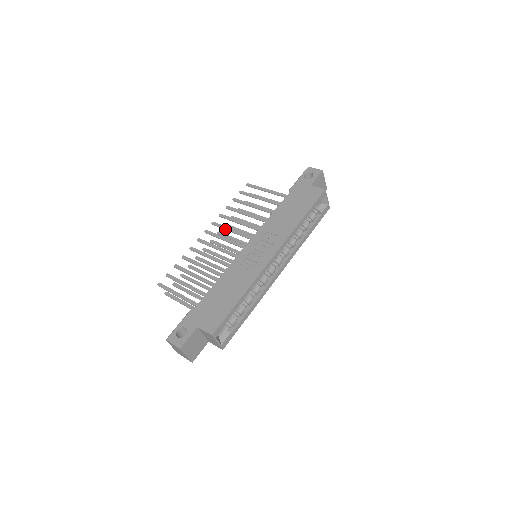
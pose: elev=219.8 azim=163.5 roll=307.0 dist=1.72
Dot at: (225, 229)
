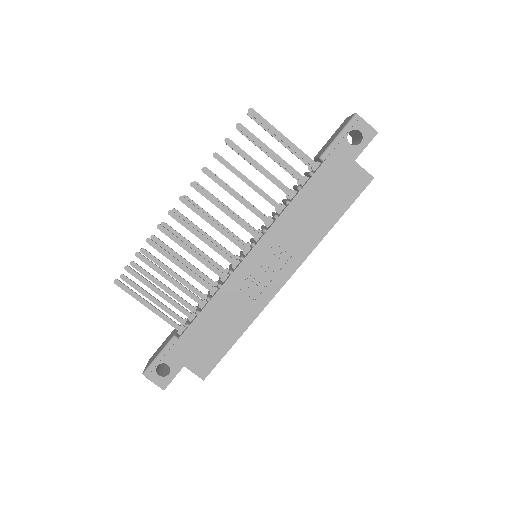
Dot at: occluded
